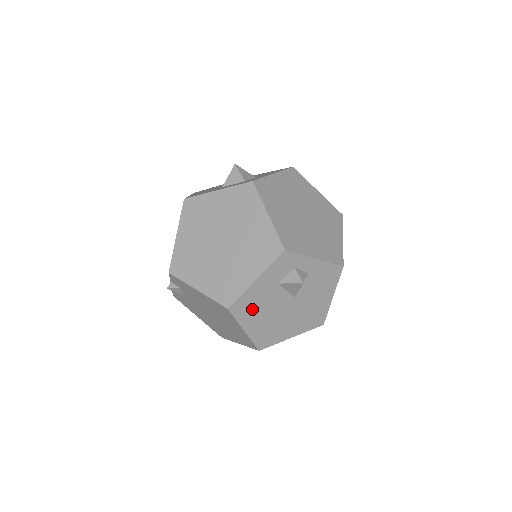
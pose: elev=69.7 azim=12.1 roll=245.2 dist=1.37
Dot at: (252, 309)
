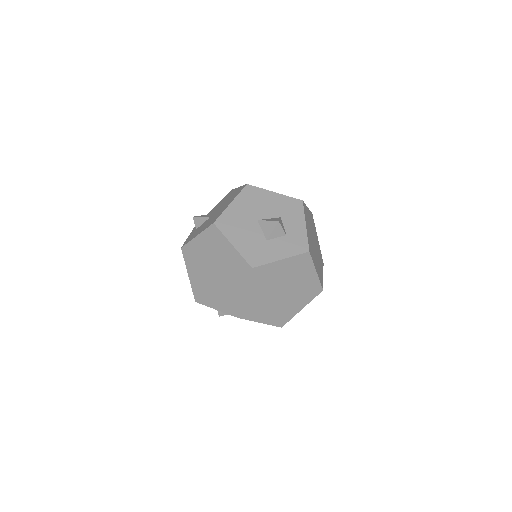
Dot at: occluded
